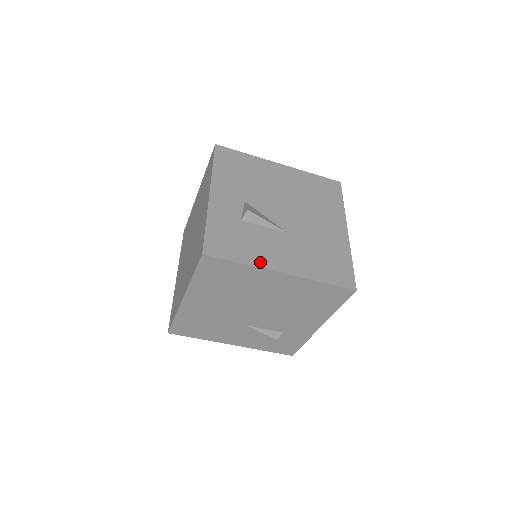
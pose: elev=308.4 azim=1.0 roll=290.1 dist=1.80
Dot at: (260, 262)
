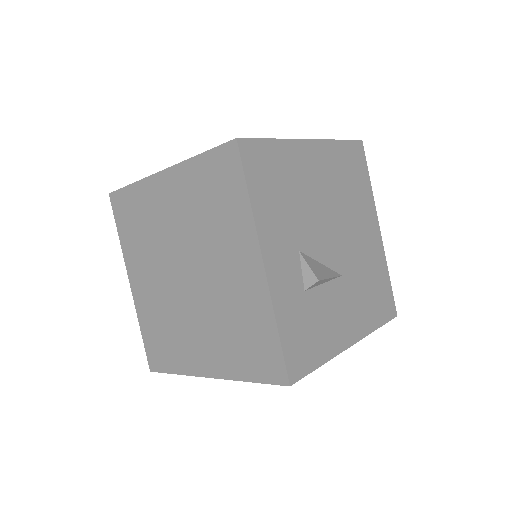
Dot at: (335, 347)
